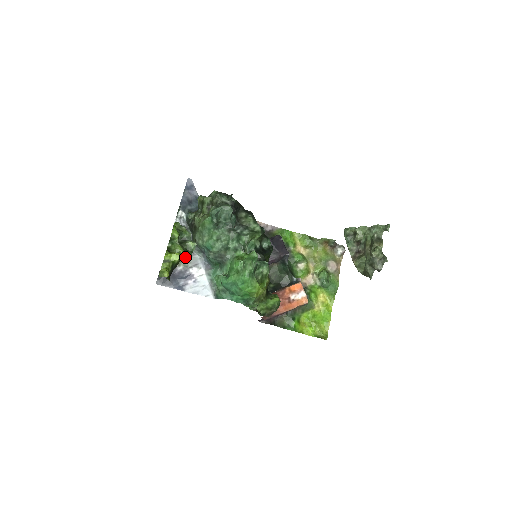
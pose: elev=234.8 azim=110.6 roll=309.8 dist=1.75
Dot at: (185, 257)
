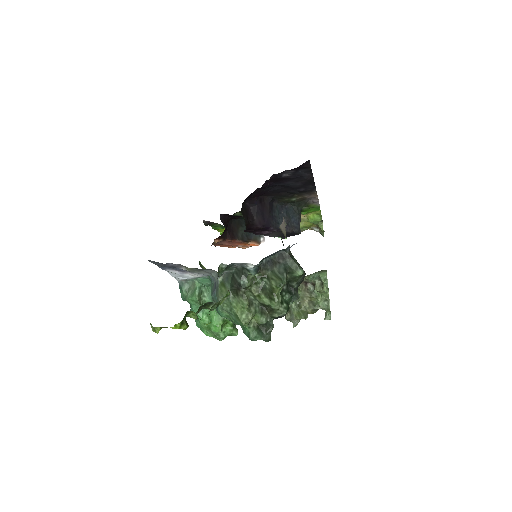
Dot at: occluded
